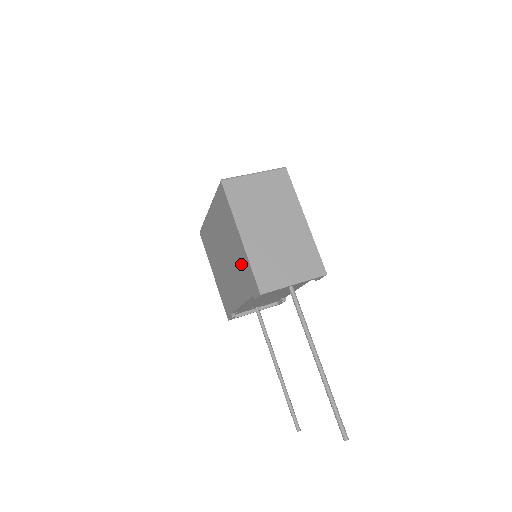
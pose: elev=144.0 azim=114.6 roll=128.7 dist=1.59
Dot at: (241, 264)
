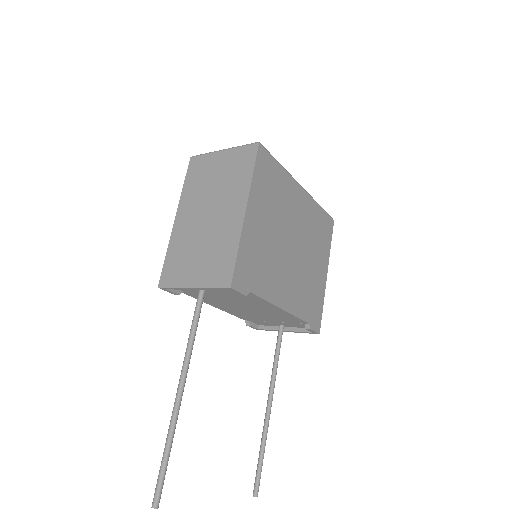
Dot at: occluded
